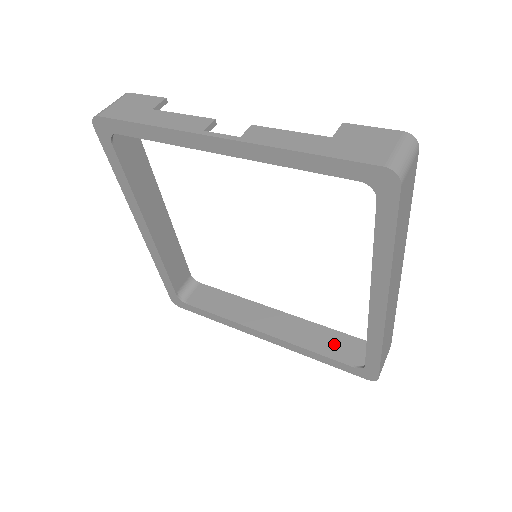
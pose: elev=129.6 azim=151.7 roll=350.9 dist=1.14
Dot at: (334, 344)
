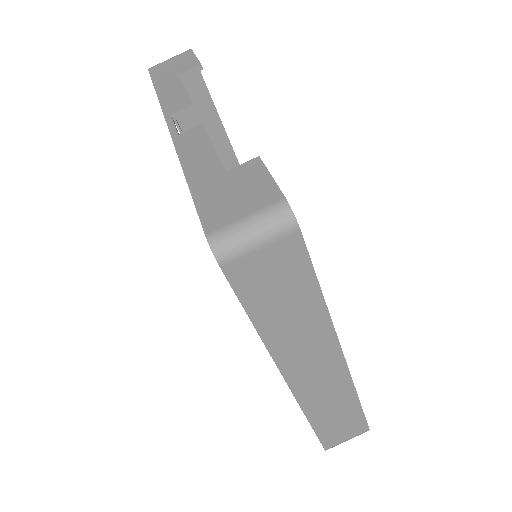
Dot at: occluded
